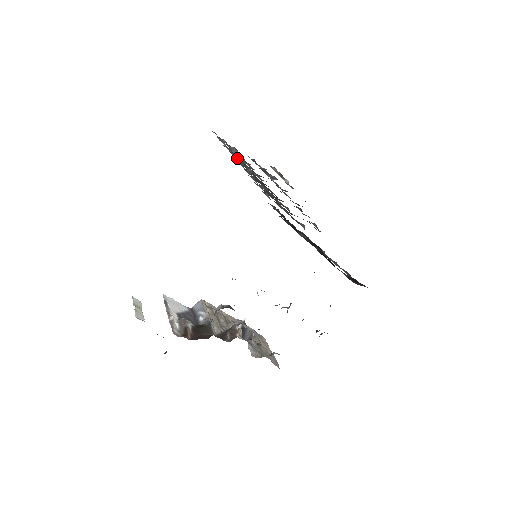
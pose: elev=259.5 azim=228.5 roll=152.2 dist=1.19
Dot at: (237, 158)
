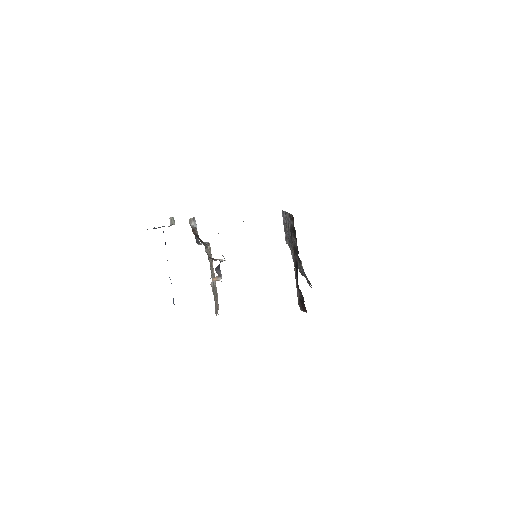
Dot at: occluded
